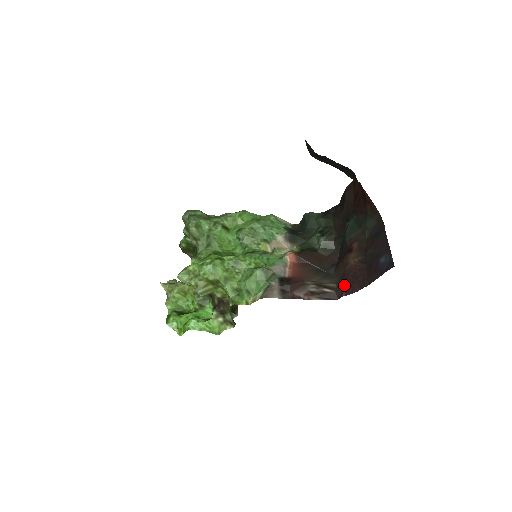
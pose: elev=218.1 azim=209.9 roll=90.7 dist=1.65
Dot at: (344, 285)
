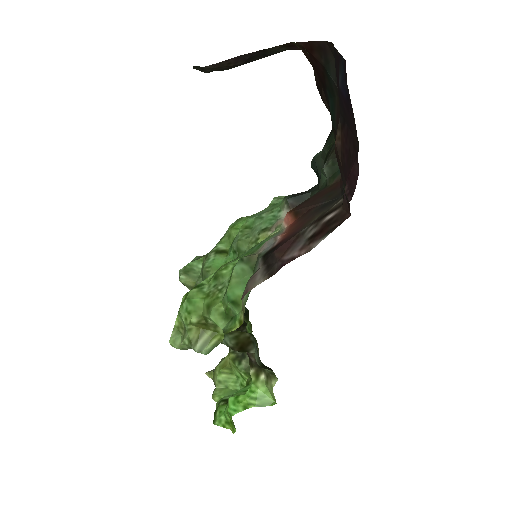
Dot at: occluded
